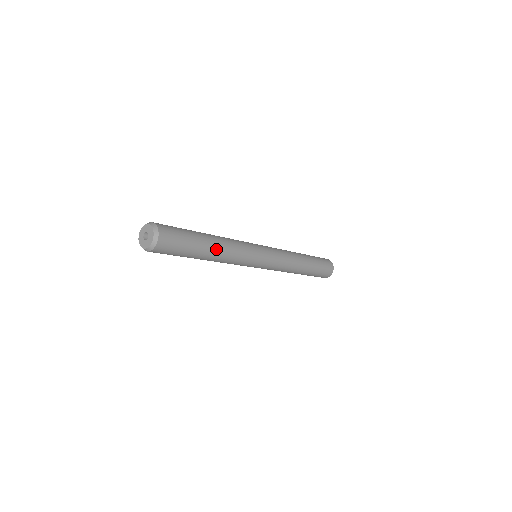
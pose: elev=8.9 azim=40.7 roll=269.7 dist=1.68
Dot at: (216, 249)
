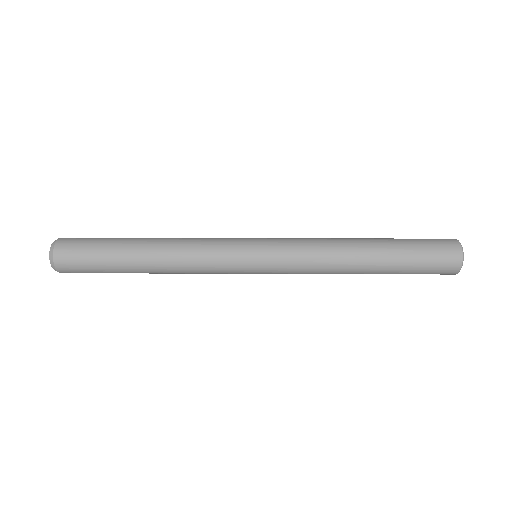
Dot at: (154, 272)
